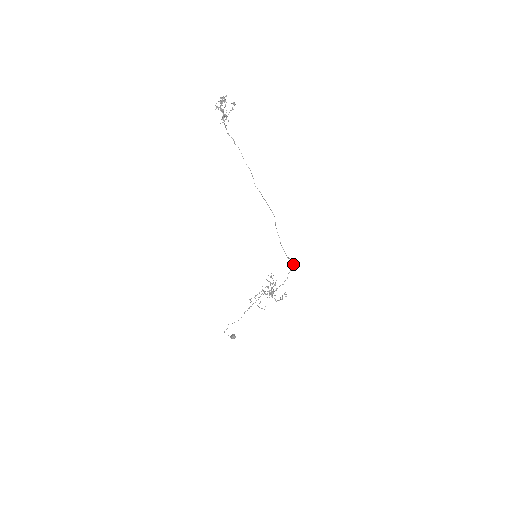
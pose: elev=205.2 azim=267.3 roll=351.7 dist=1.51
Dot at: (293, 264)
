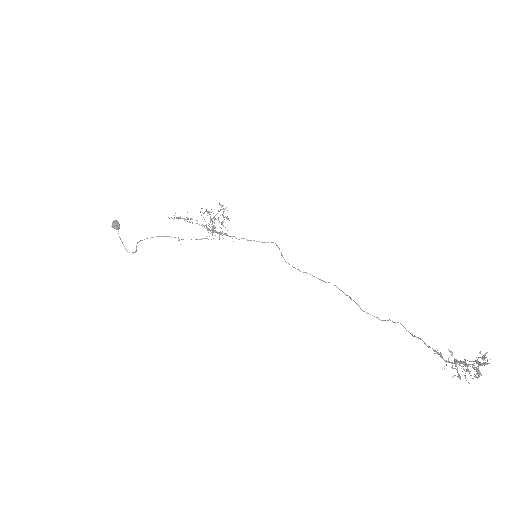
Dot at: occluded
